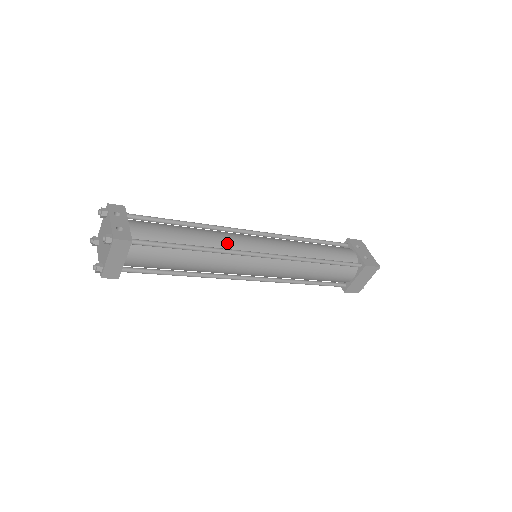
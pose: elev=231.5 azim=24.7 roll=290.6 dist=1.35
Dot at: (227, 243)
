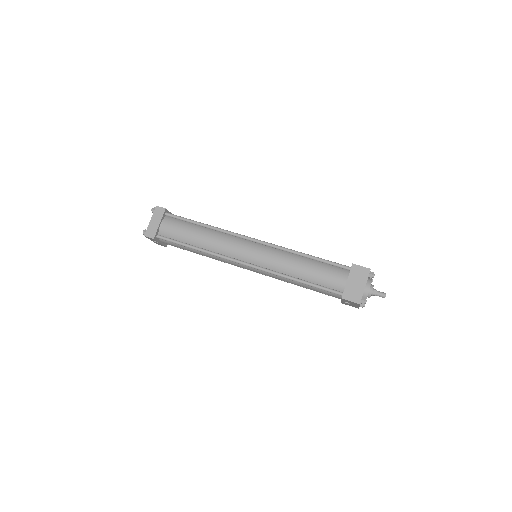
Dot at: occluded
